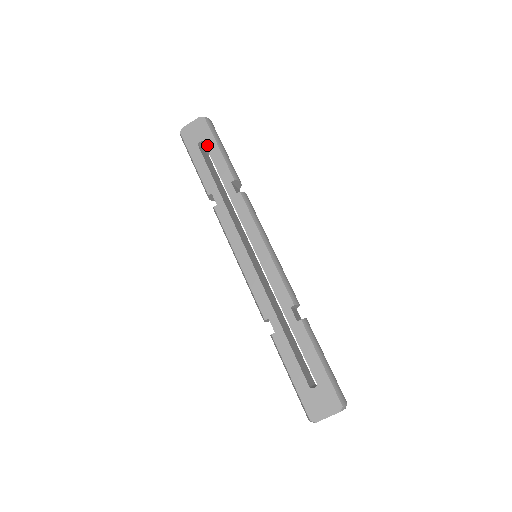
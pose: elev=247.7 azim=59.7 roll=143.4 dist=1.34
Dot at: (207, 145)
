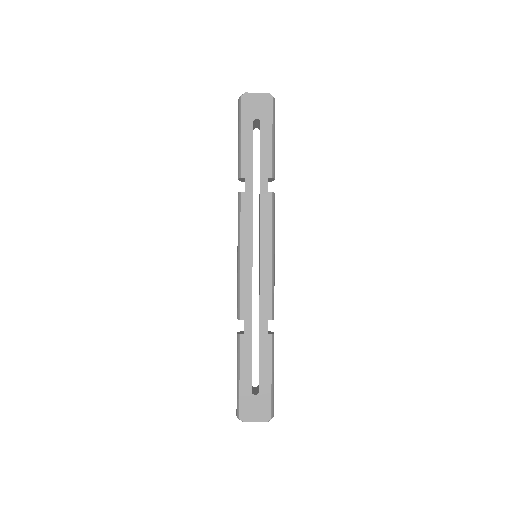
Dot at: (262, 127)
